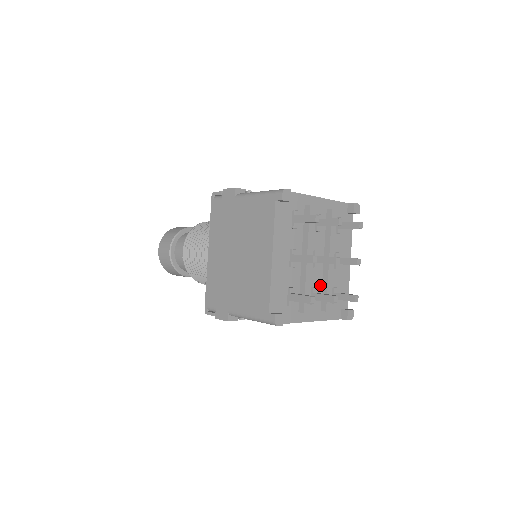
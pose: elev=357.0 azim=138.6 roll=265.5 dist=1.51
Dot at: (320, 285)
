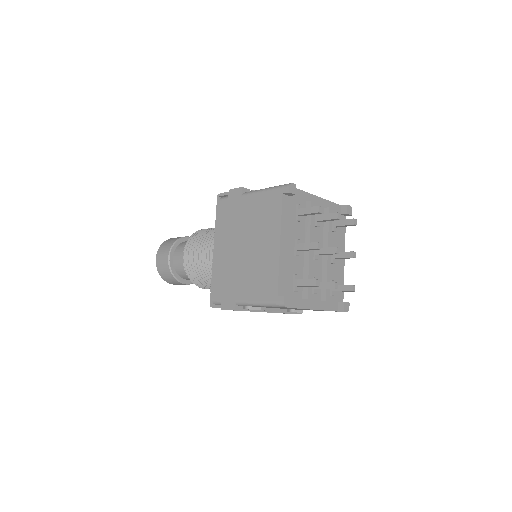
Dot at: (320, 276)
